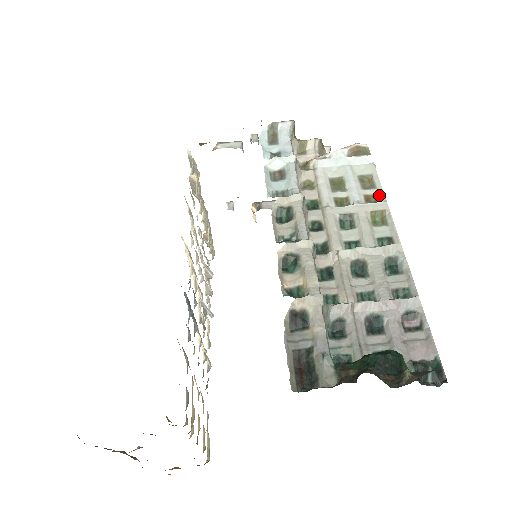
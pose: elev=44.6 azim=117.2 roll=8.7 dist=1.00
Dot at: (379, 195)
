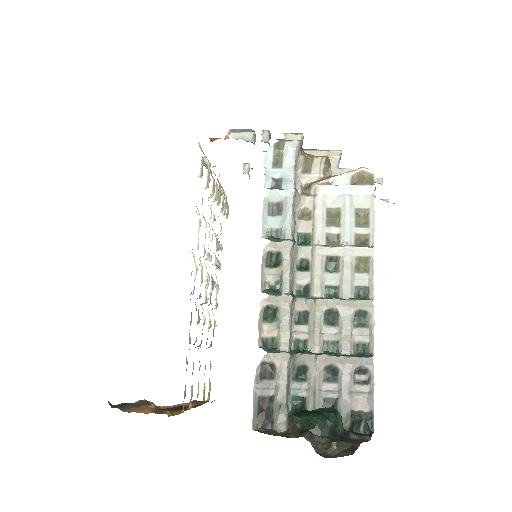
Dot at: (369, 236)
